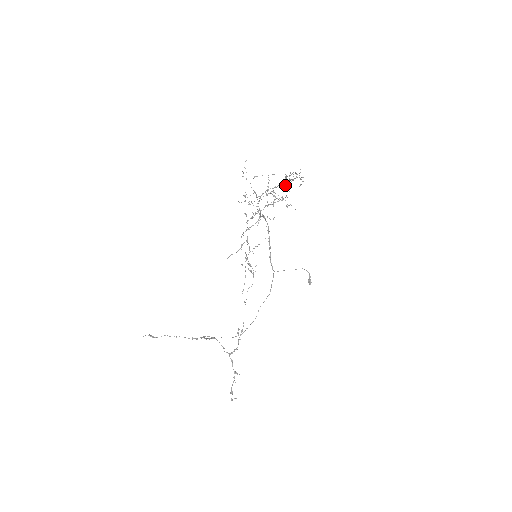
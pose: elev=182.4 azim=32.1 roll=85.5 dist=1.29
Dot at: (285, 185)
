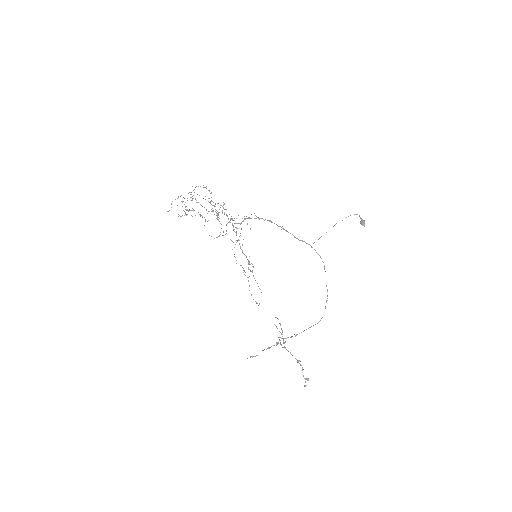
Dot at: occluded
